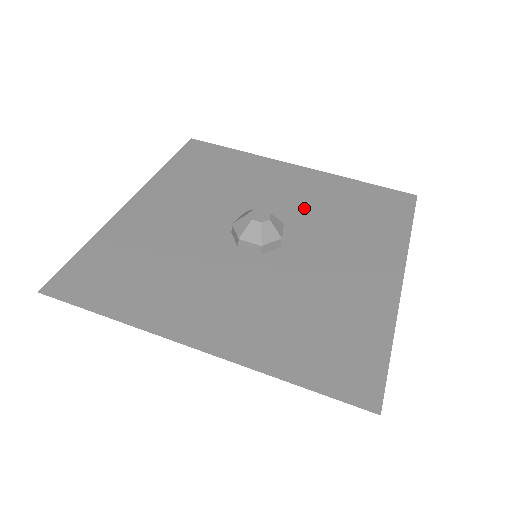
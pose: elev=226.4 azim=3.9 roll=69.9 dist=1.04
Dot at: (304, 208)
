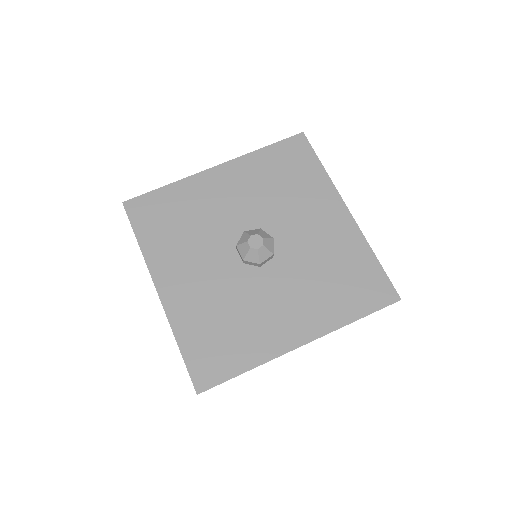
Dot at: (308, 249)
